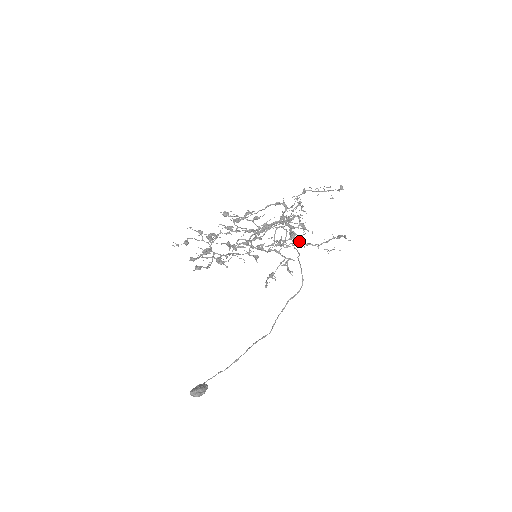
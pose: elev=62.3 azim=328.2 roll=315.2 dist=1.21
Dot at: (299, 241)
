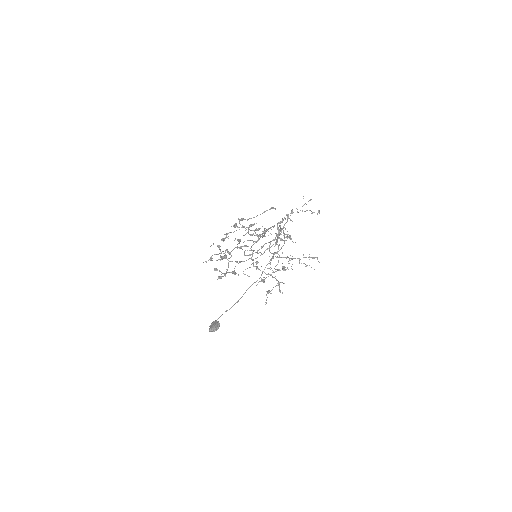
Dot at: occluded
